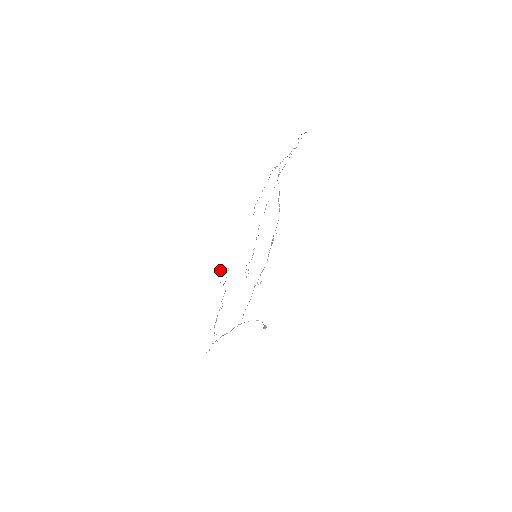
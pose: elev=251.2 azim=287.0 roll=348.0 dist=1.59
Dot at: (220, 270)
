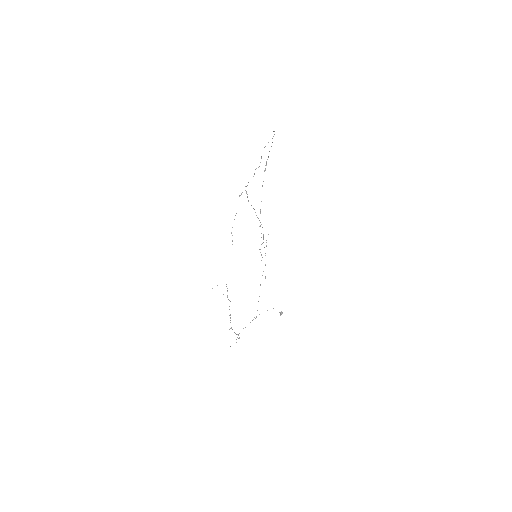
Dot at: occluded
